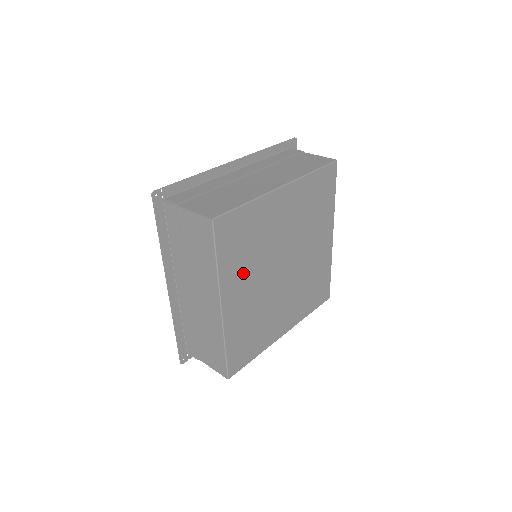
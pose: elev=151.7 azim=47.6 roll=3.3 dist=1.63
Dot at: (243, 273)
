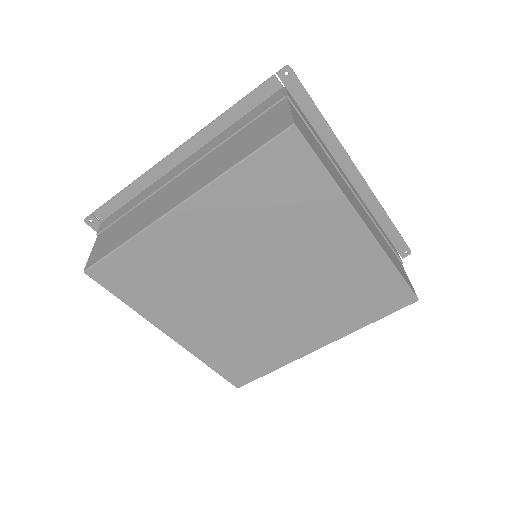
Dot at: (179, 305)
